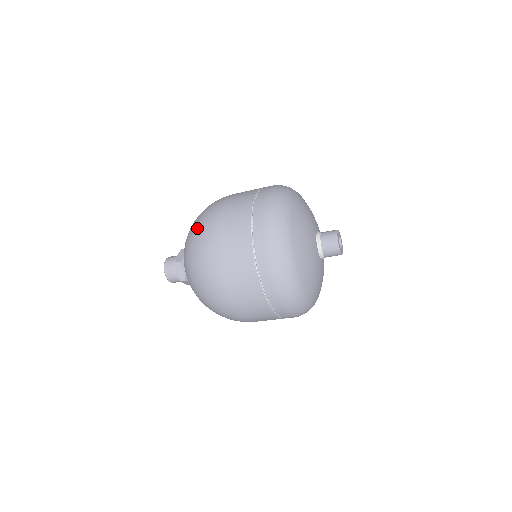
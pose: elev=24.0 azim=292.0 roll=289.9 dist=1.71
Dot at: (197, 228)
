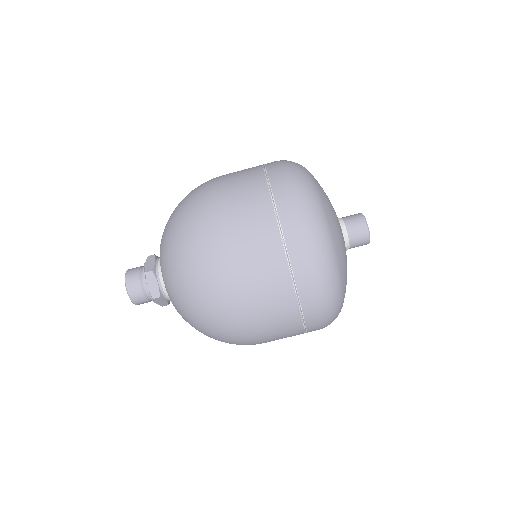
Dot at: (186, 215)
